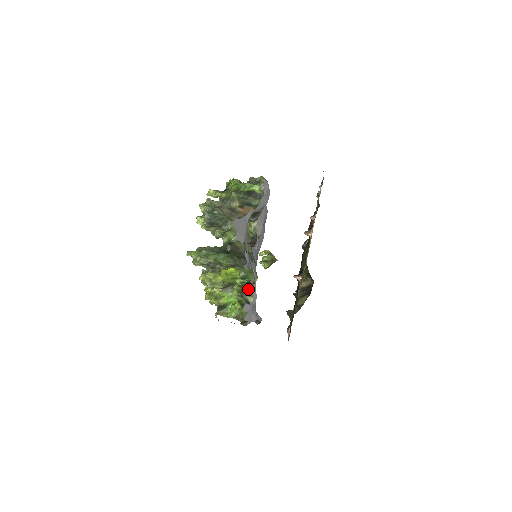
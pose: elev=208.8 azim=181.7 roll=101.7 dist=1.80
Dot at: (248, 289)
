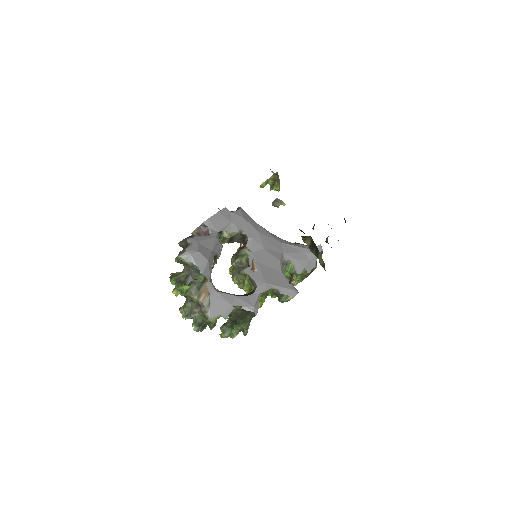
Dot at: (280, 298)
